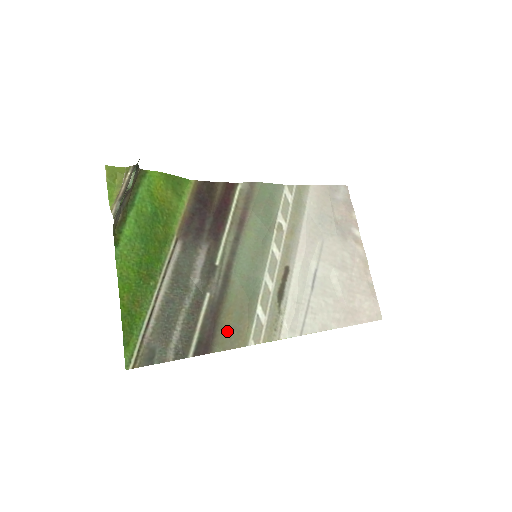
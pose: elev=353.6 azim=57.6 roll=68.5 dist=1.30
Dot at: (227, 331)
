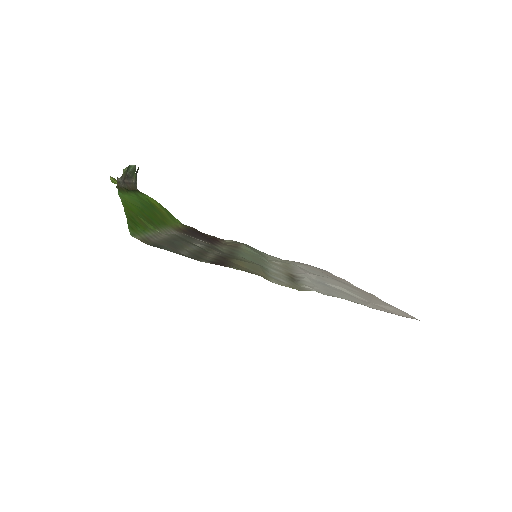
Dot at: (242, 268)
